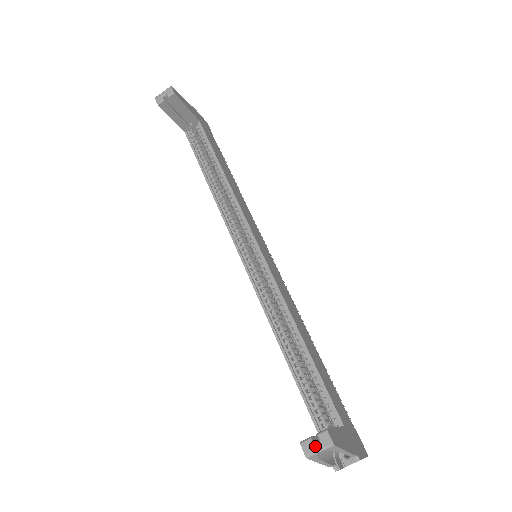
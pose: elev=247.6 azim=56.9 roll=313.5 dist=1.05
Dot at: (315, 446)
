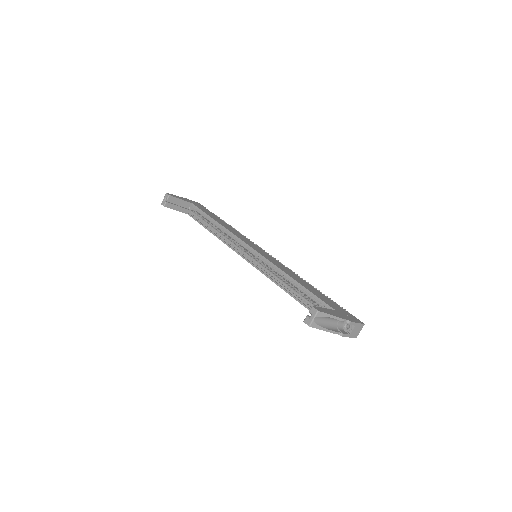
Dot at: (310, 318)
